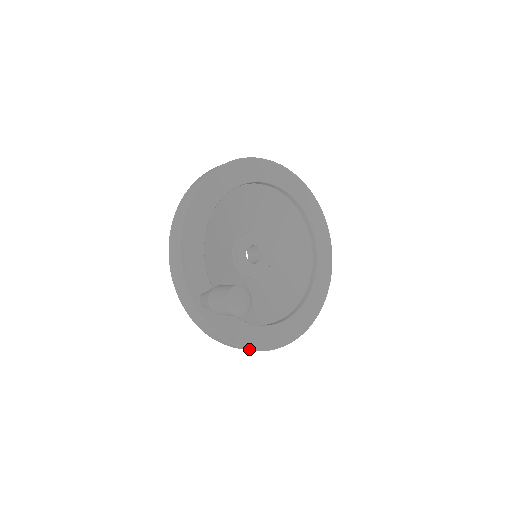
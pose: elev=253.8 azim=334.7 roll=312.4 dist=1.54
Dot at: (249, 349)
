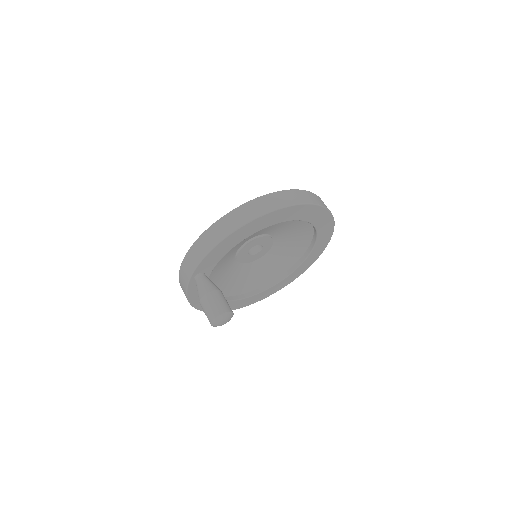
Dot at: (196, 308)
